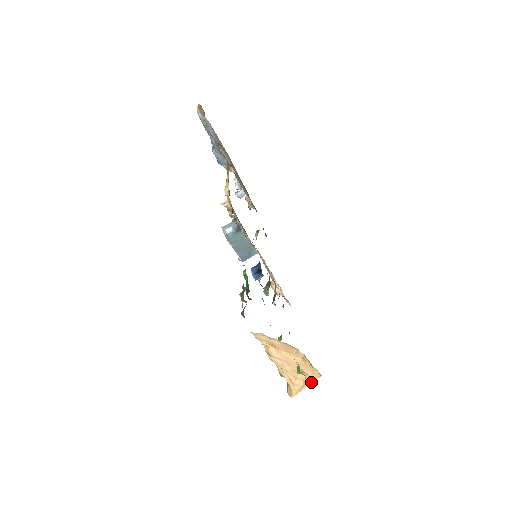
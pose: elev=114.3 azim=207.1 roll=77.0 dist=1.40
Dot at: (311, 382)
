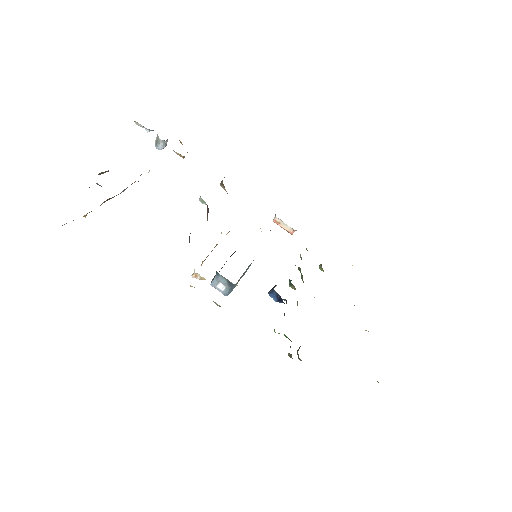
Dot at: occluded
